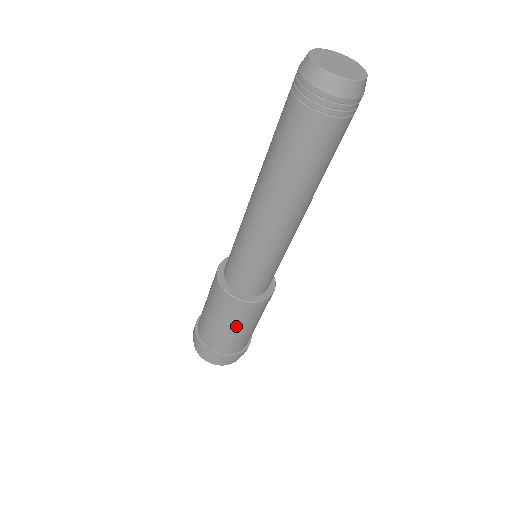
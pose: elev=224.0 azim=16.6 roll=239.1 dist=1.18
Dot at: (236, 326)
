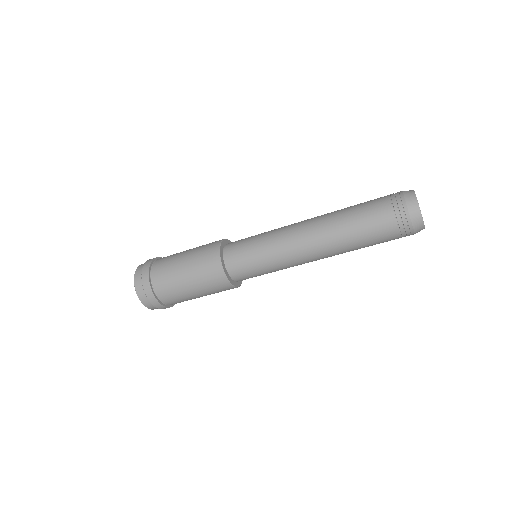
Dot at: occluded
